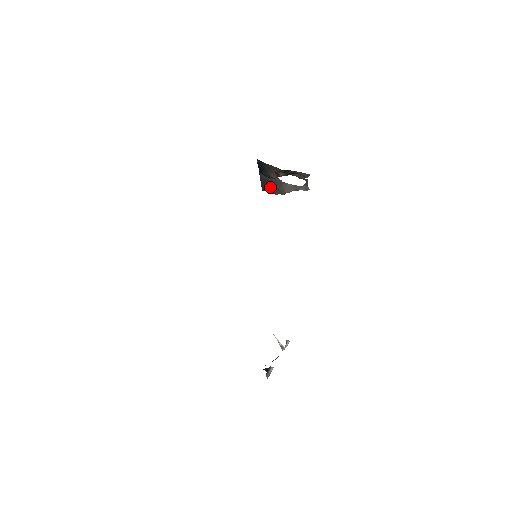
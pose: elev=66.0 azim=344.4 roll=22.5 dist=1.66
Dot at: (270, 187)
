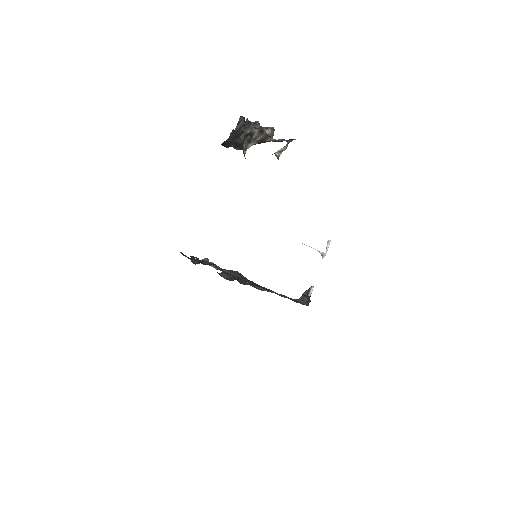
Dot at: occluded
